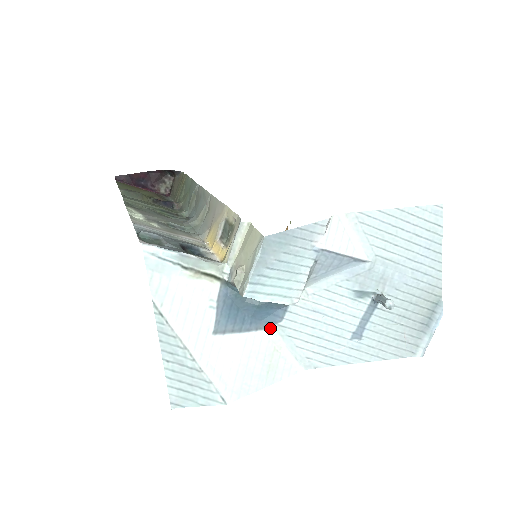
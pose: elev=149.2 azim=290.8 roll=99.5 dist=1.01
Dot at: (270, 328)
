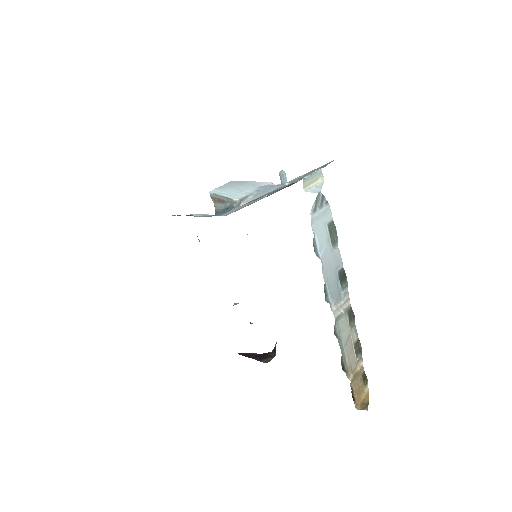
Dot at: occluded
